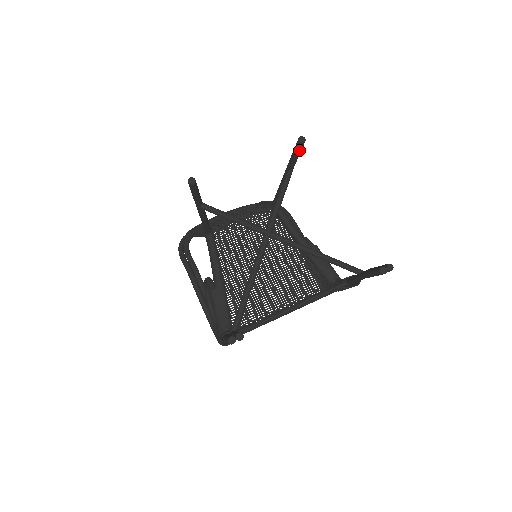
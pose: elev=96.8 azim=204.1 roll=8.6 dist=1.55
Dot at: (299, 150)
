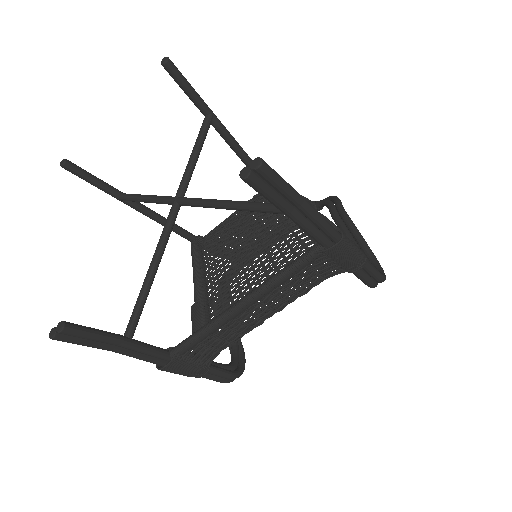
Dot at: (176, 78)
